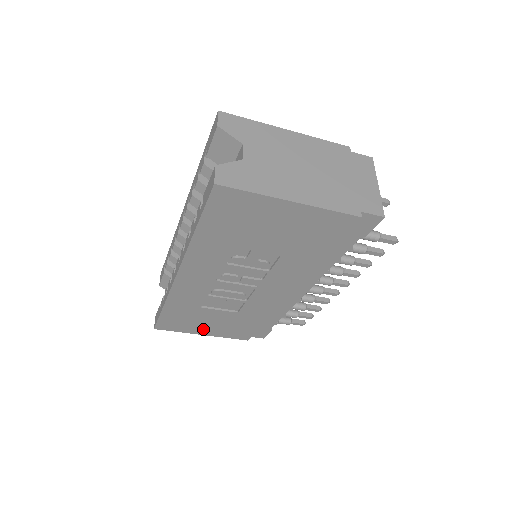
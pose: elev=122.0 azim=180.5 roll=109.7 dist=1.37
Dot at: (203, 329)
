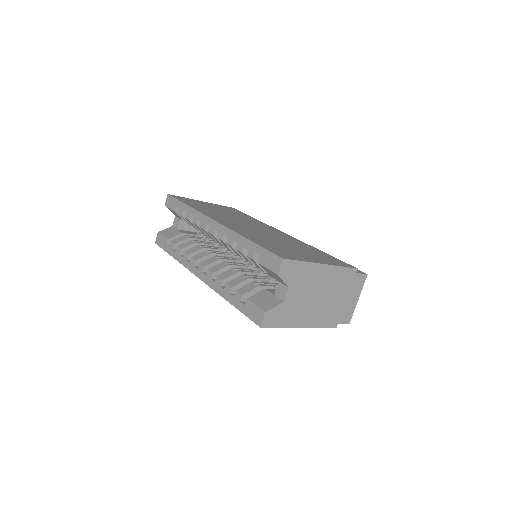
Dot at: occluded
